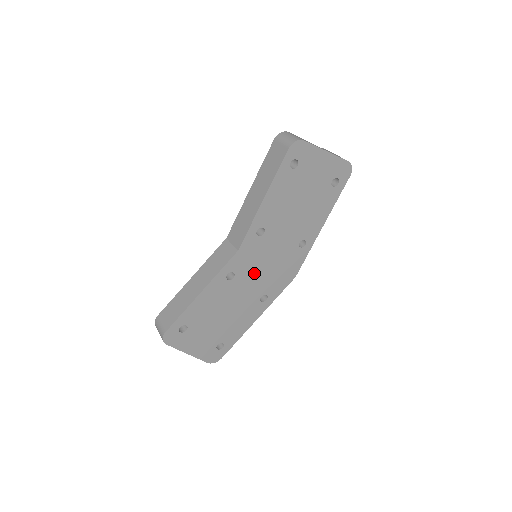
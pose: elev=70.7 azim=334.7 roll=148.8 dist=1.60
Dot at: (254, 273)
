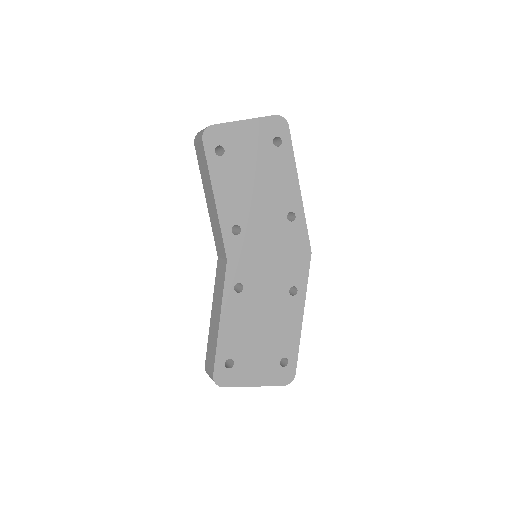
Dot at: (262, 272)
